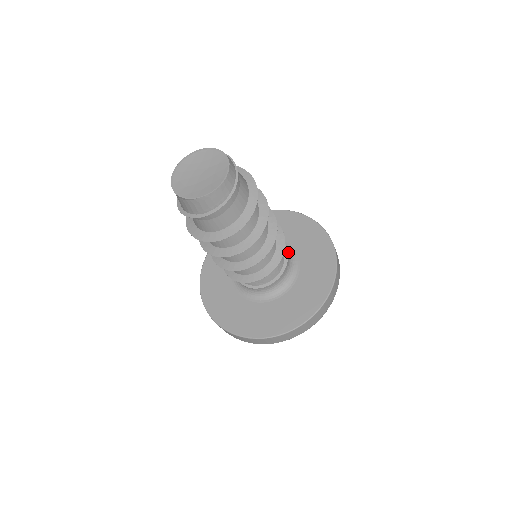
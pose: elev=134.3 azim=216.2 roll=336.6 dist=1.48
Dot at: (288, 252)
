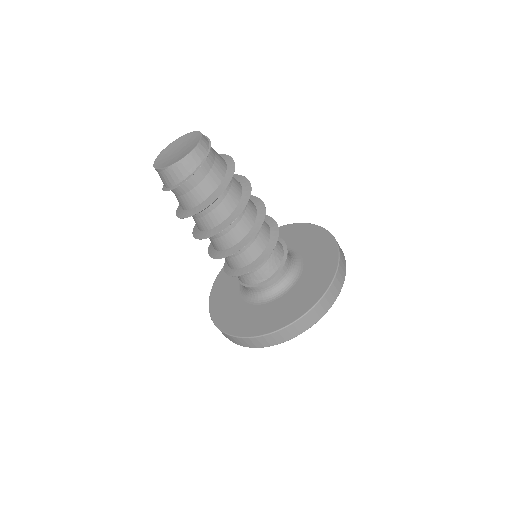
Dot at: (292, 255)
